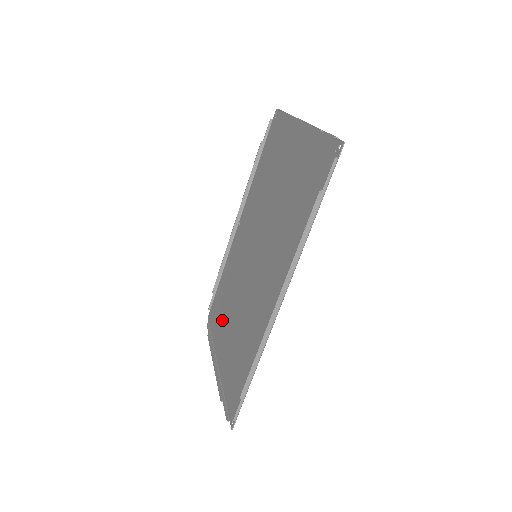
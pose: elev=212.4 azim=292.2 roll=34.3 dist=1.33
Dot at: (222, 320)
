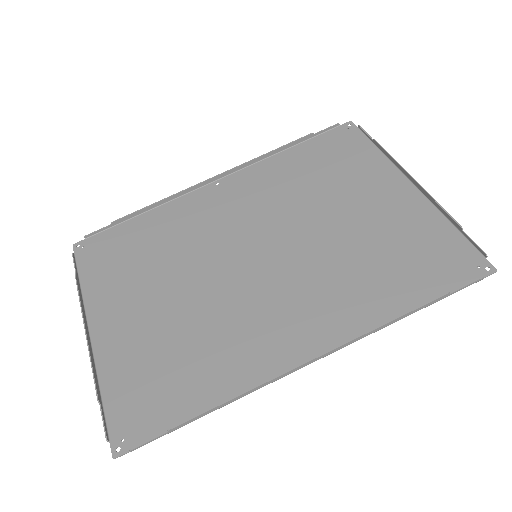
Dot at: (126, 278)
